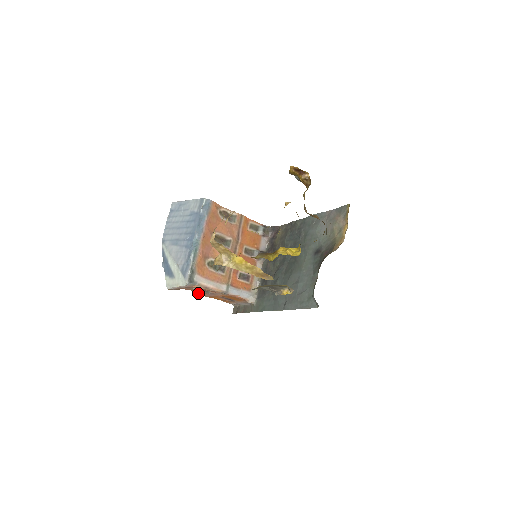
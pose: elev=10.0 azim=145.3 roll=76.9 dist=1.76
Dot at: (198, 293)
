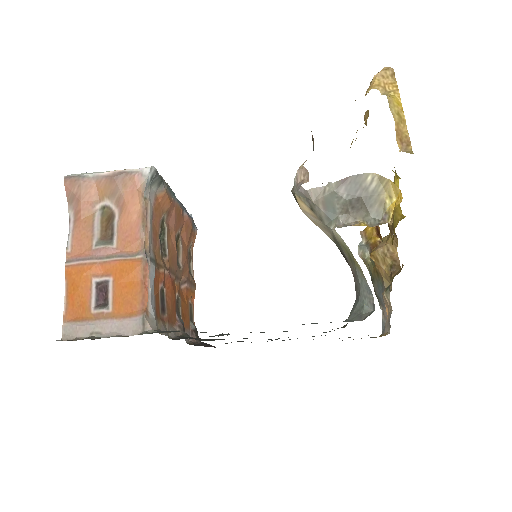
Dot at: (68, 245)
